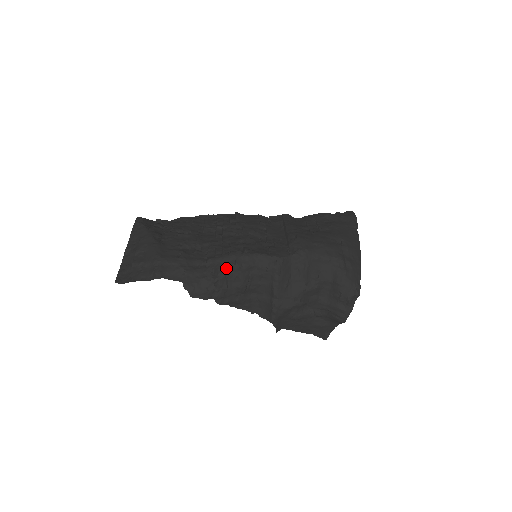
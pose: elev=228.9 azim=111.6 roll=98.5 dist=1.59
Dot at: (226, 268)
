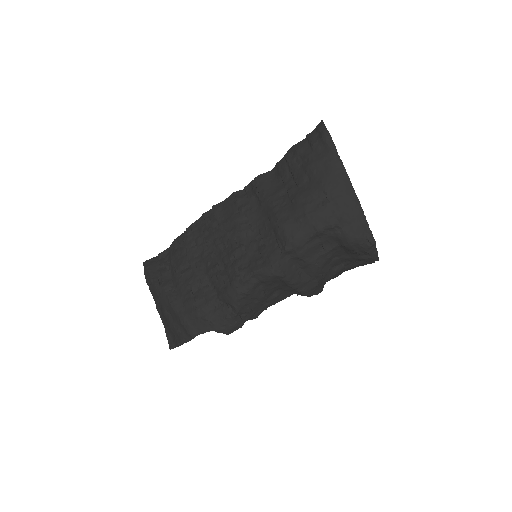
Dot at: (236, 301)
